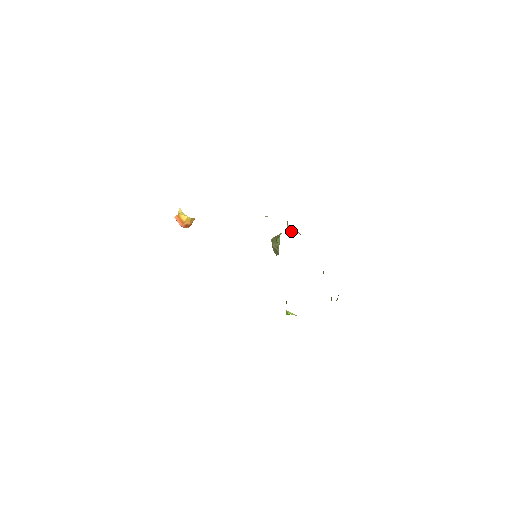
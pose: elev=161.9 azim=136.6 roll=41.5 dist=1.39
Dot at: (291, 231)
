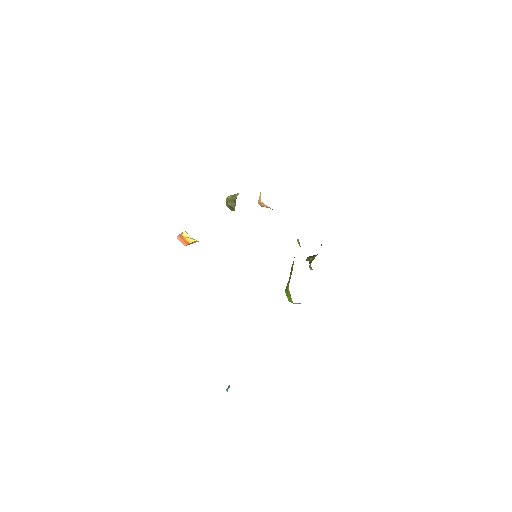
Dot at: occluded
